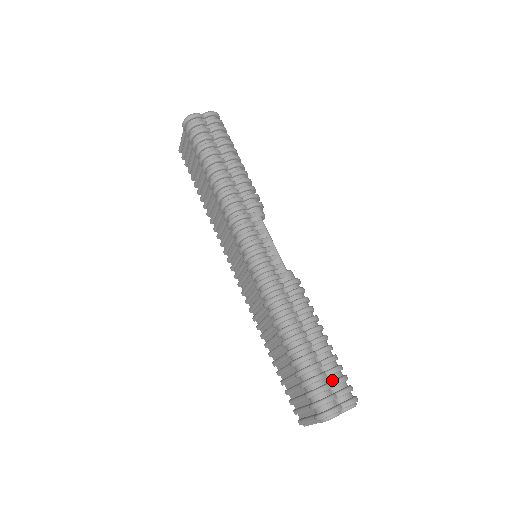
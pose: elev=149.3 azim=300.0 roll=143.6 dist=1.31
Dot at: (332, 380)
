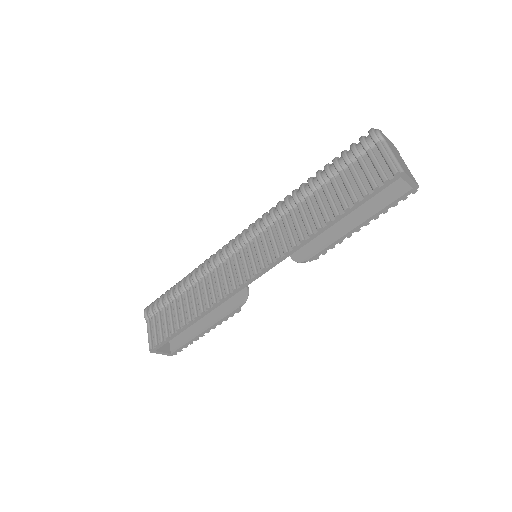
Dot at: occluded
